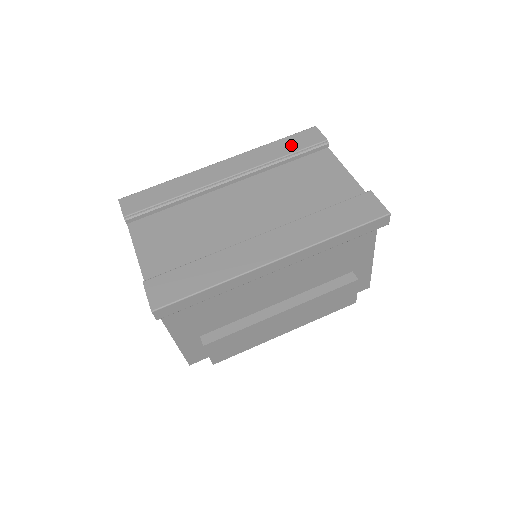
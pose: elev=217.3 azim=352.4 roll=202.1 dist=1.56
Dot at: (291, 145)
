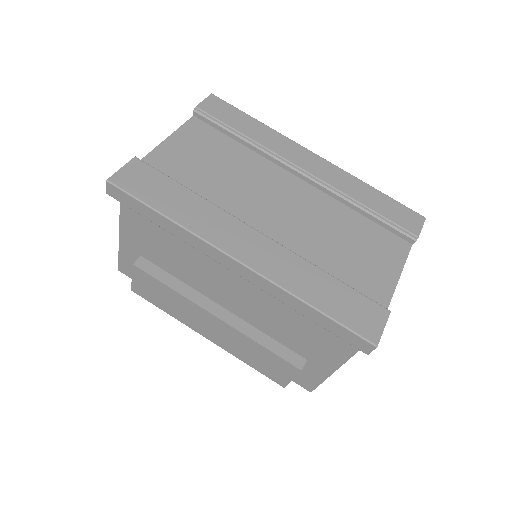
Dot at: (385, 206)
